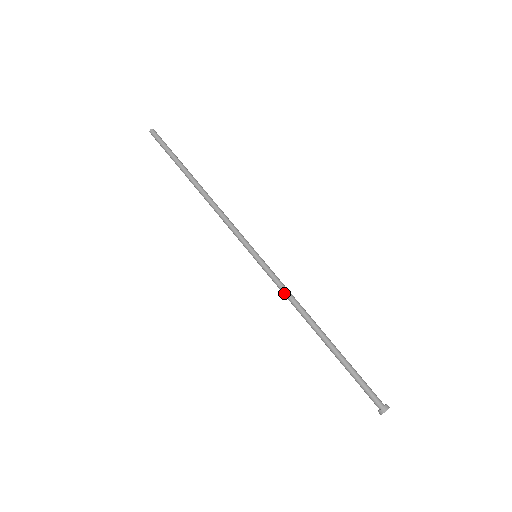
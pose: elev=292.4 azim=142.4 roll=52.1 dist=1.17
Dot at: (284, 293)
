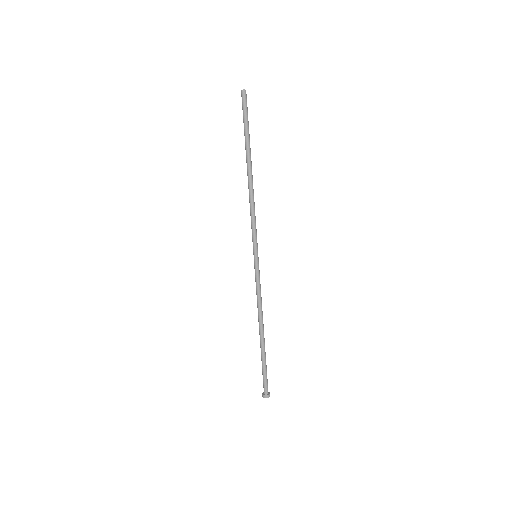
Dot at: (256, 294)
